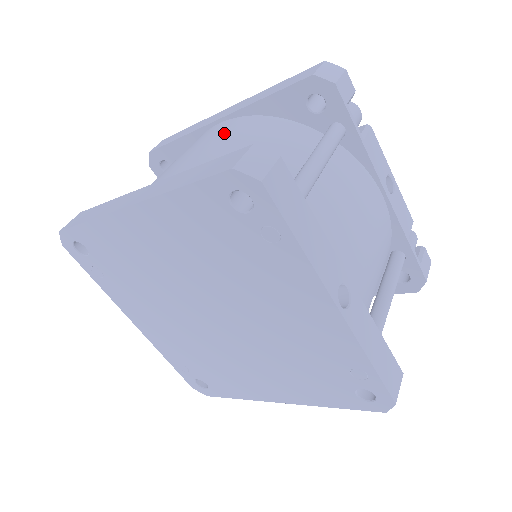
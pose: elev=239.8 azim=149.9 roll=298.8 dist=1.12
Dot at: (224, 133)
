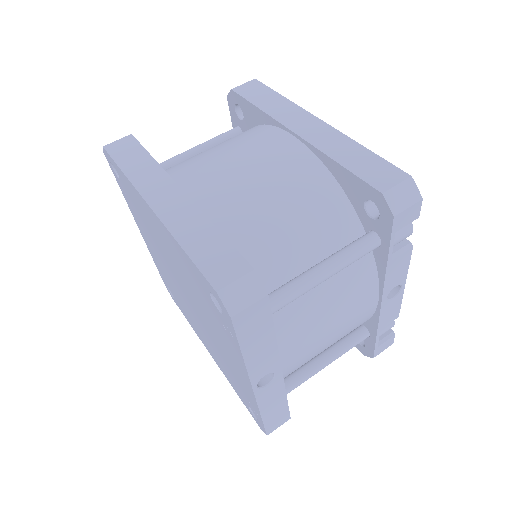
Dot at: (281, 167)
